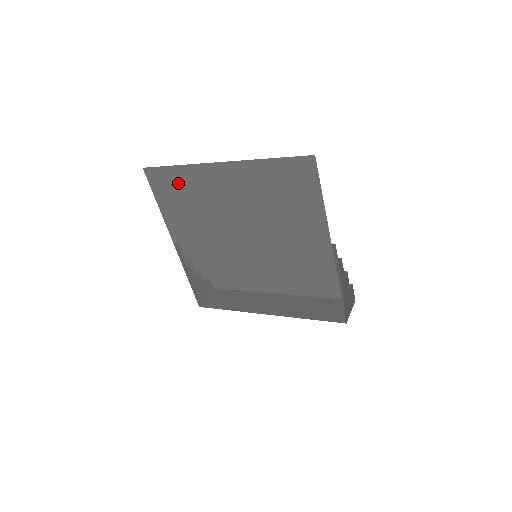
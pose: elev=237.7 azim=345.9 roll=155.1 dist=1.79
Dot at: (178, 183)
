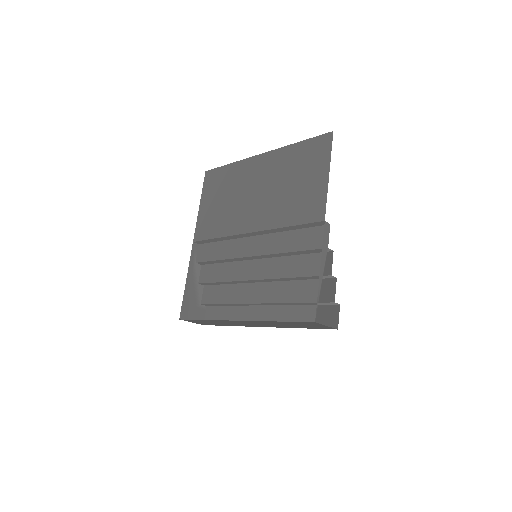
Dot at: (224, 179)
